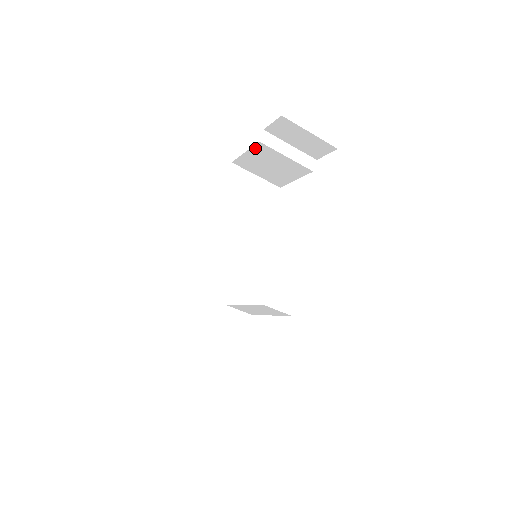
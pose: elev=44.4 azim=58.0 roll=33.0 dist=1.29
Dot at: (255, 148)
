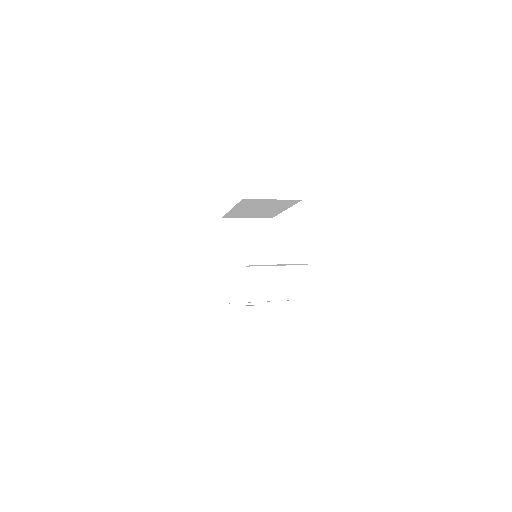
Dot at: occluded
